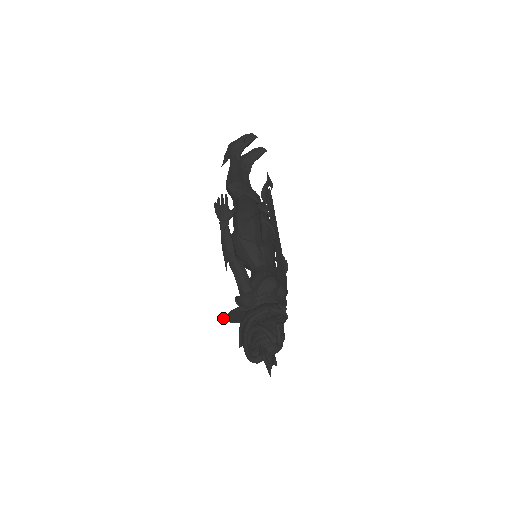
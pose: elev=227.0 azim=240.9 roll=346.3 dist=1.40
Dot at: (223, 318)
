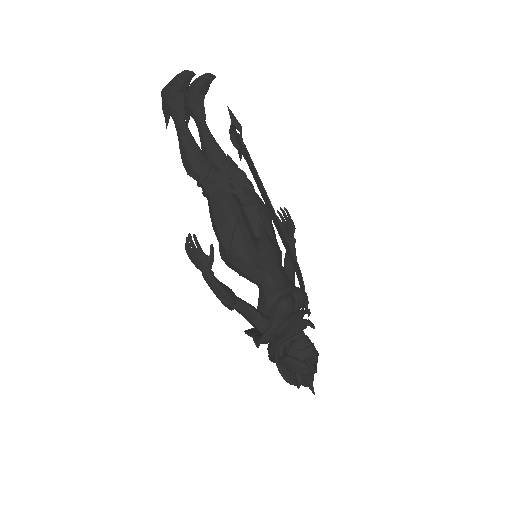
Dot at: occluded
